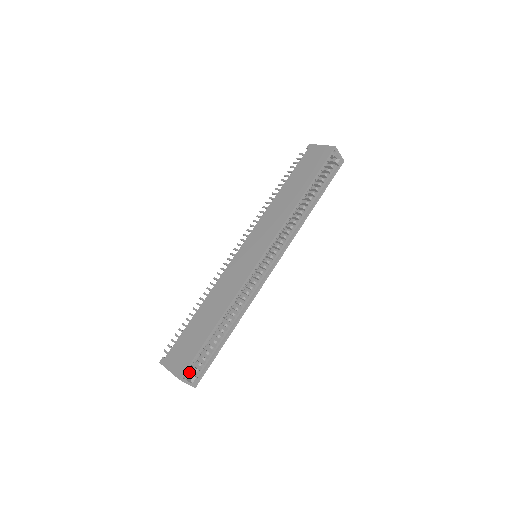
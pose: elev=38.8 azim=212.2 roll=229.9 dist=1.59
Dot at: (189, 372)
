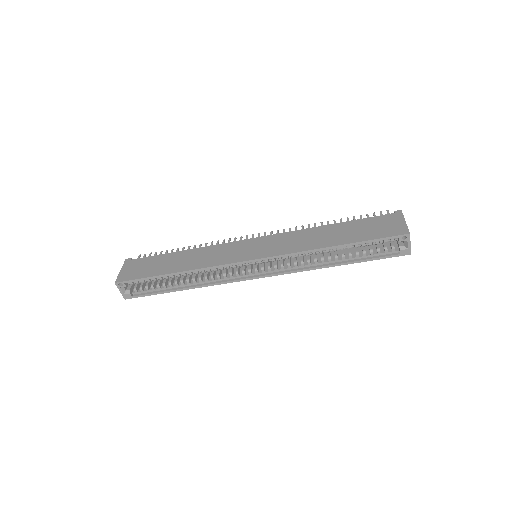
Dot at: (131, 285)
